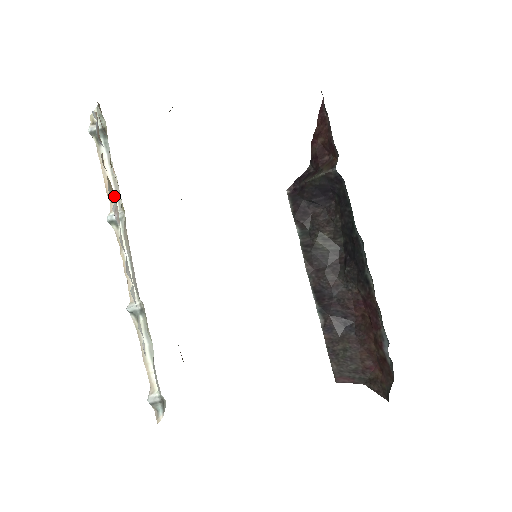
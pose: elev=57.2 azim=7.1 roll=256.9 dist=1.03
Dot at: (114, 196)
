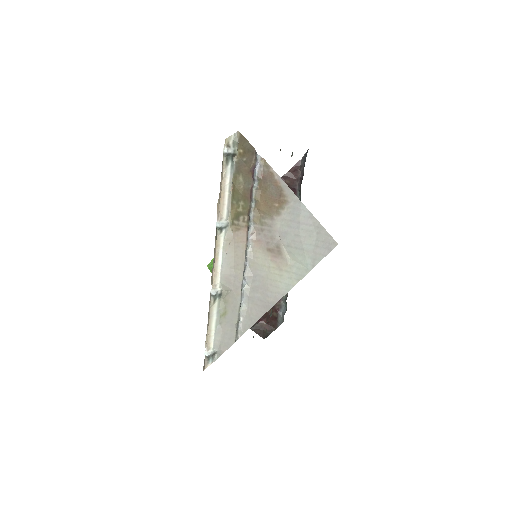
Dot at: (257, 224)
